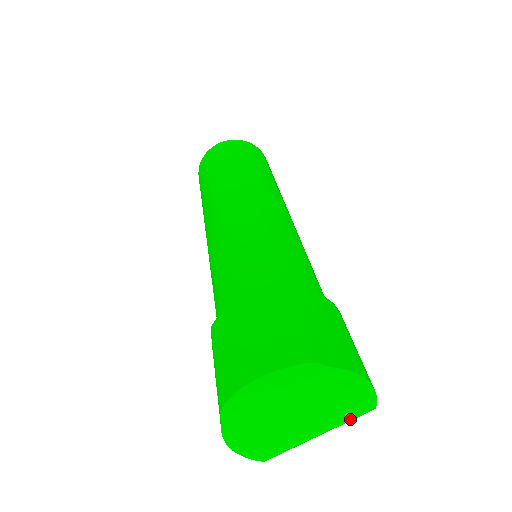
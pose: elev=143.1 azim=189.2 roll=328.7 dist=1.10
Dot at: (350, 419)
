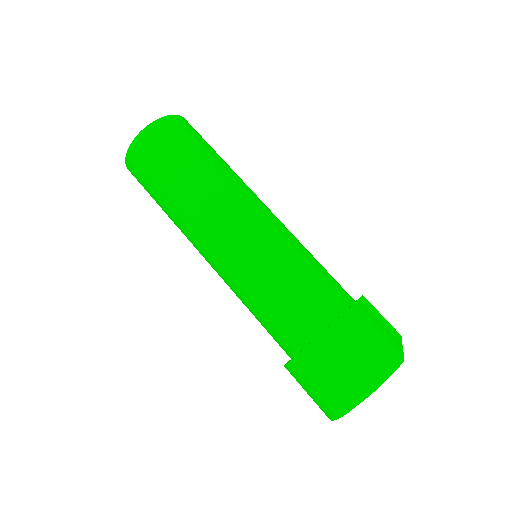
Dot at: occluded
